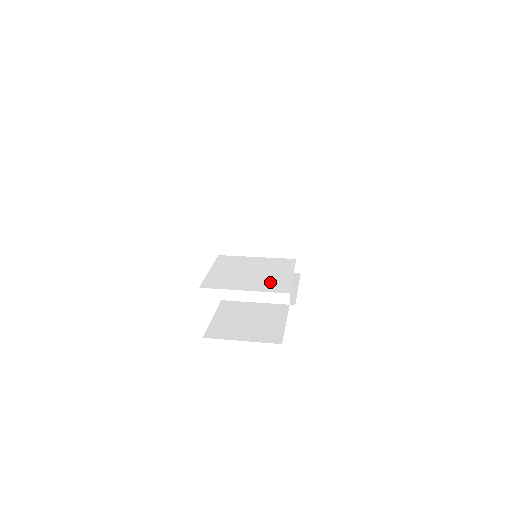
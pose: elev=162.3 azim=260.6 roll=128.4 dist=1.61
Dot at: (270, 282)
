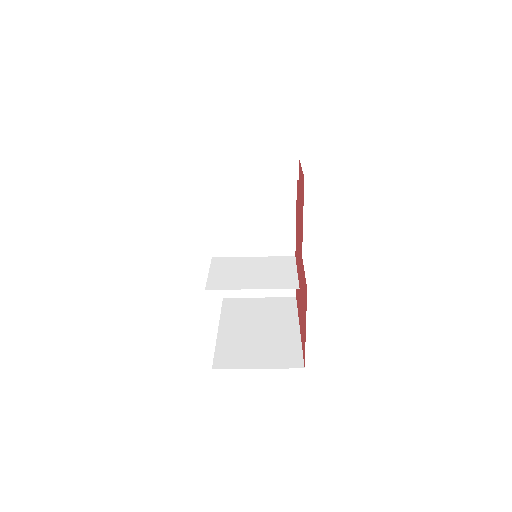
Dot at: (280, 199)
